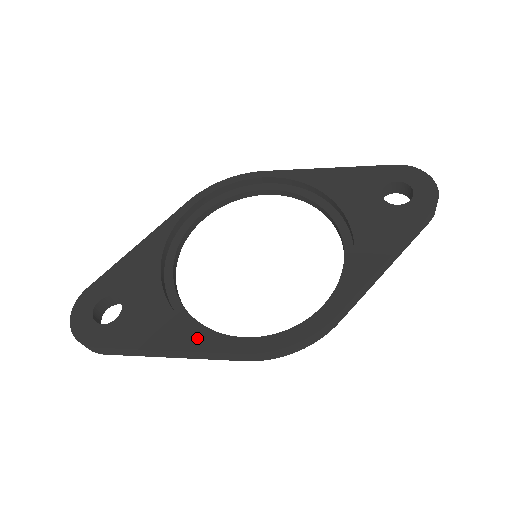
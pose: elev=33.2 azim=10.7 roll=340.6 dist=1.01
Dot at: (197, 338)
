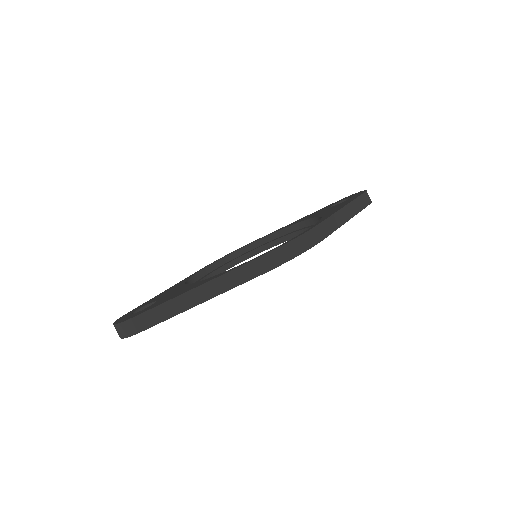
Dot at: (218, 275)
